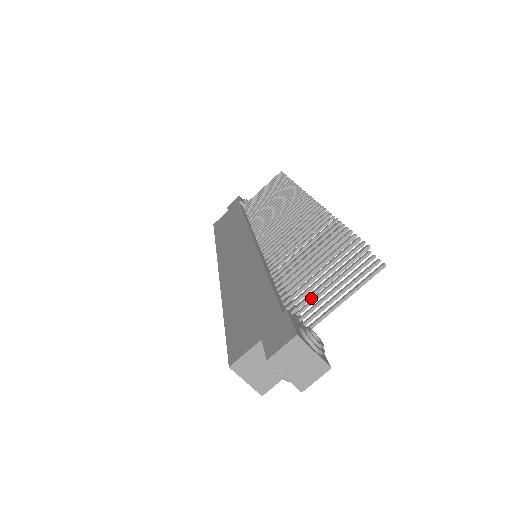
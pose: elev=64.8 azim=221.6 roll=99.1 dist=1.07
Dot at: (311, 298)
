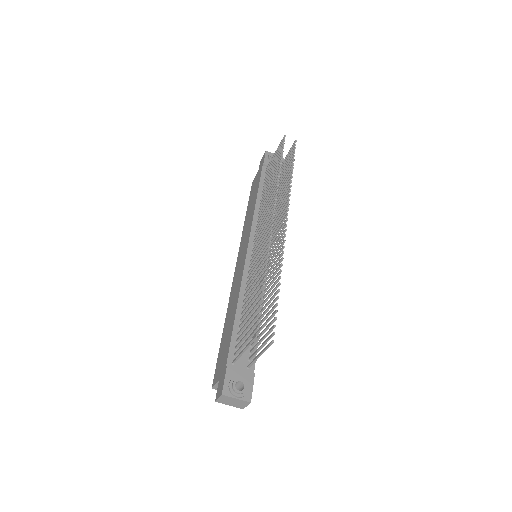
Dot at: occluded
